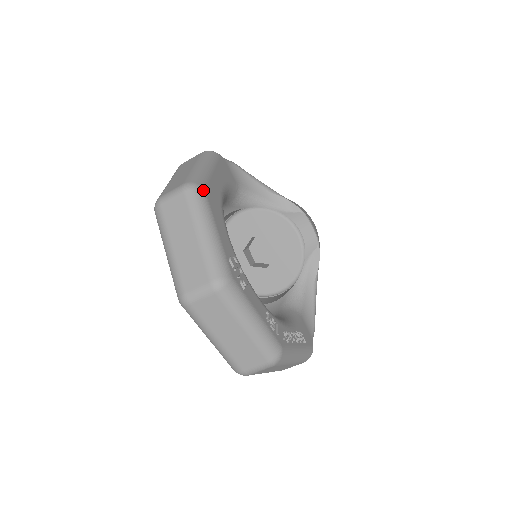
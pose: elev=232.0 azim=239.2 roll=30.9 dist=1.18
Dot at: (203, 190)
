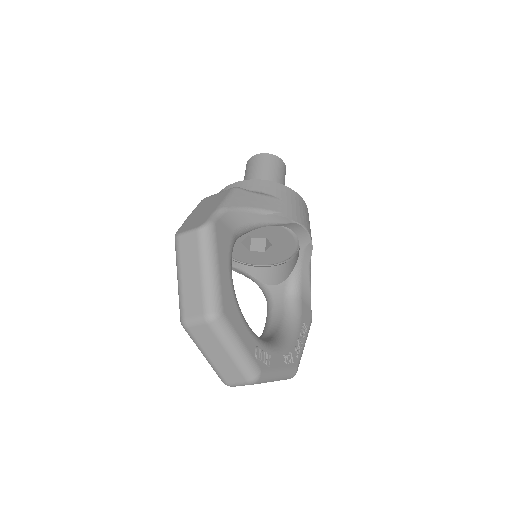
Dot at: (222, 315)
